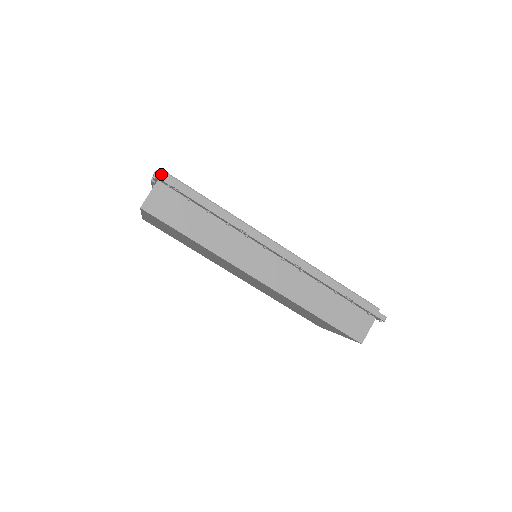
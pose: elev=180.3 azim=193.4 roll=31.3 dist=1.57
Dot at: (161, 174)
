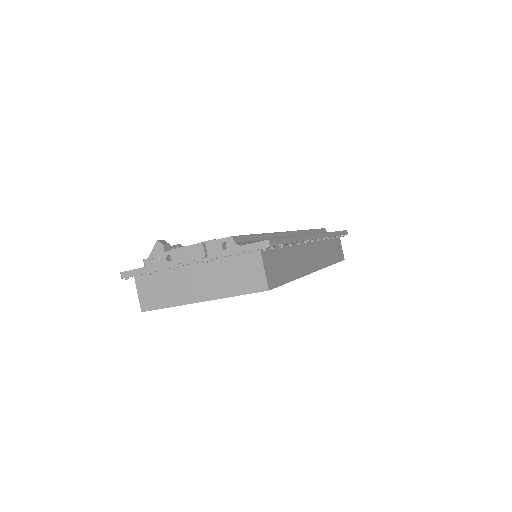
Dot at: (271, 241)
